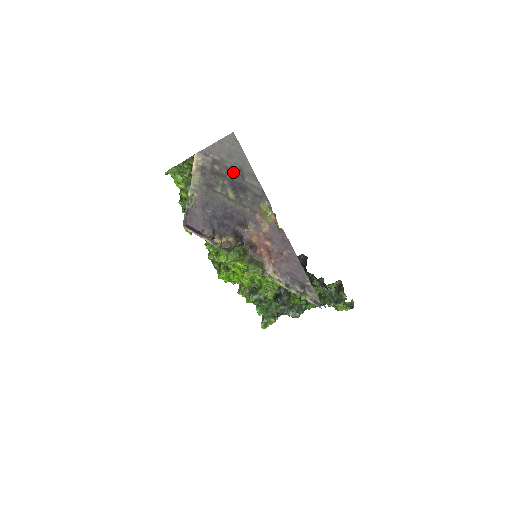
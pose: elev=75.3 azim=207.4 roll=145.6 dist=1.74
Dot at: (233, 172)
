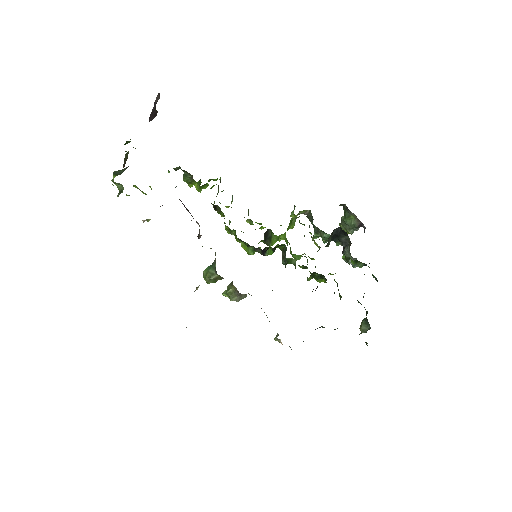
Dot at: occluded
